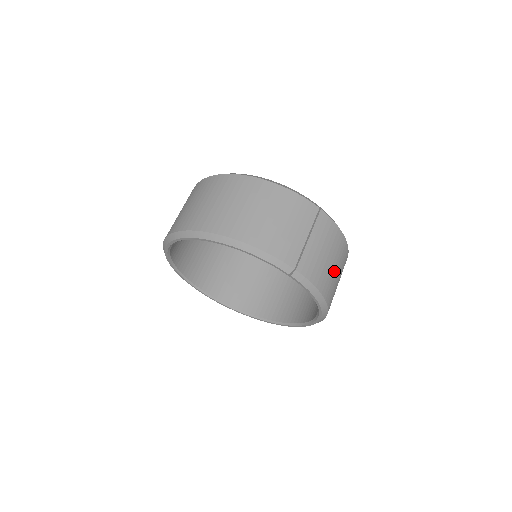
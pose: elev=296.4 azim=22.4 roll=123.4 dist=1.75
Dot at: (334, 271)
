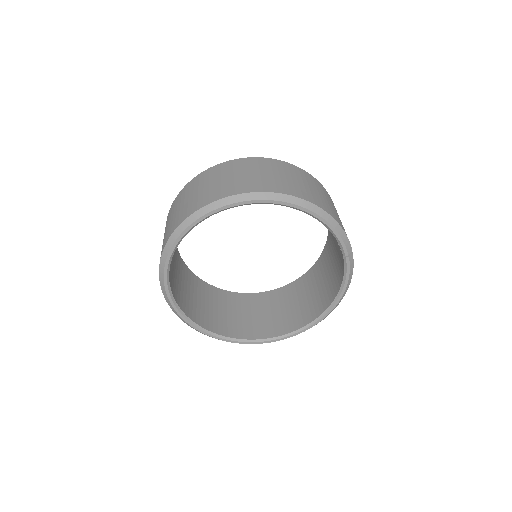
Dot at: occluded
